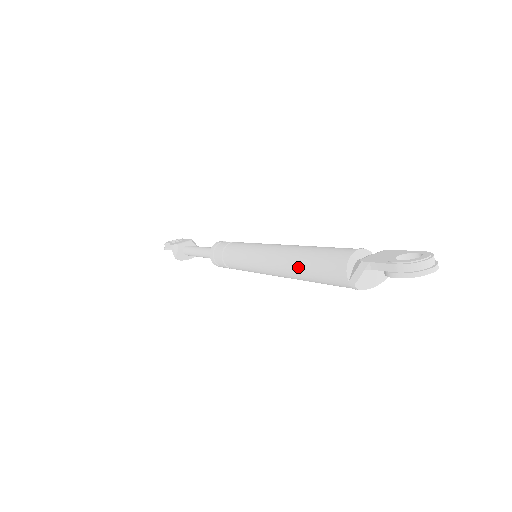
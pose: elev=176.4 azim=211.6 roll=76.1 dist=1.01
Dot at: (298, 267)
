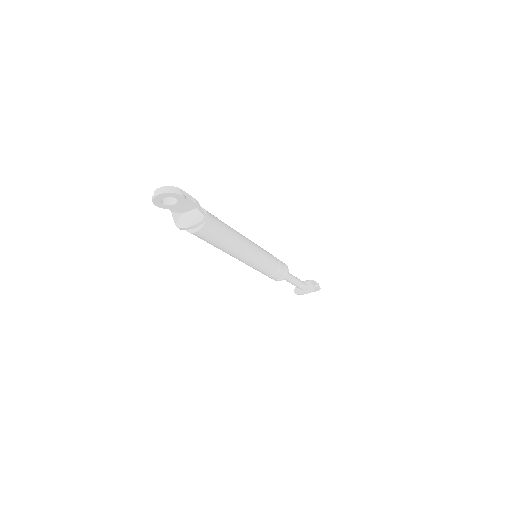
Dot at: occluded
